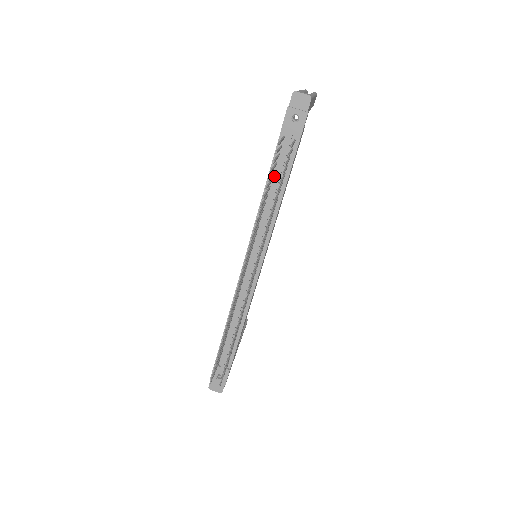
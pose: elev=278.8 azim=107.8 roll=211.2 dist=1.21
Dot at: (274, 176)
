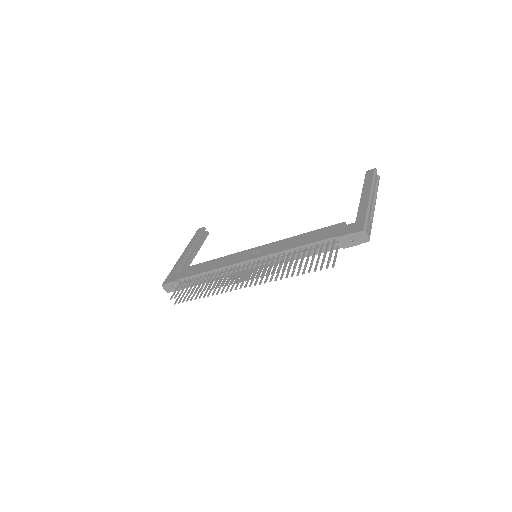
Dot at: (309, 247)
